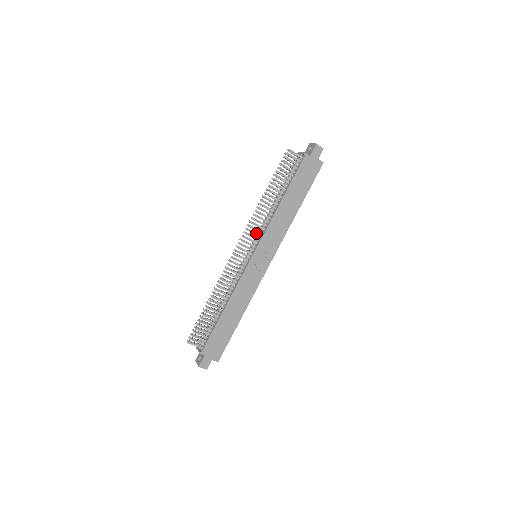
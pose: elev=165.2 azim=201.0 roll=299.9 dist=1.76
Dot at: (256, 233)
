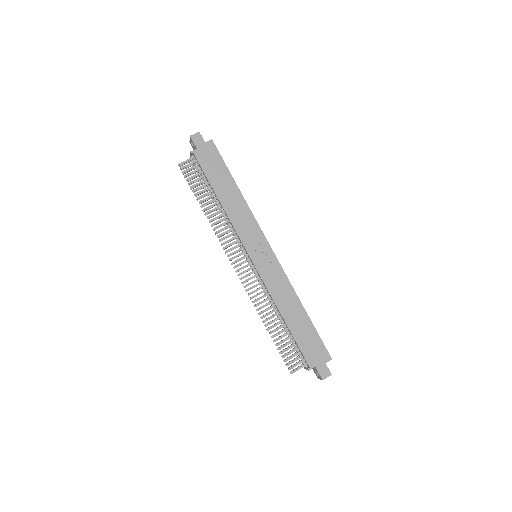
Dot at: (233, 242)
